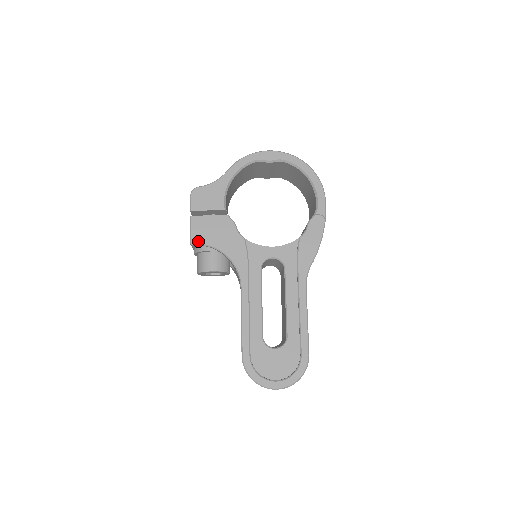
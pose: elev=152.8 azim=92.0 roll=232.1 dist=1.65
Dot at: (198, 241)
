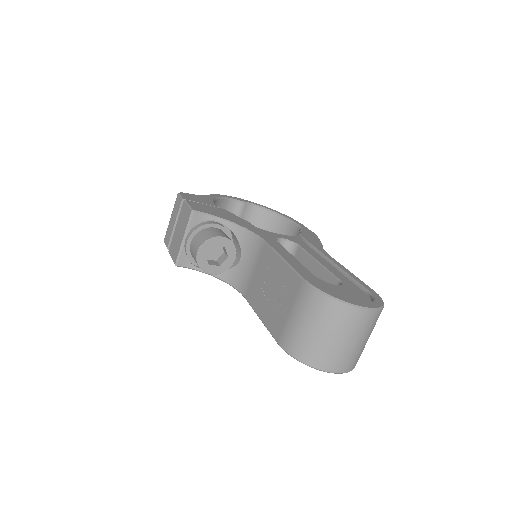
Dot at: (201, 211)
